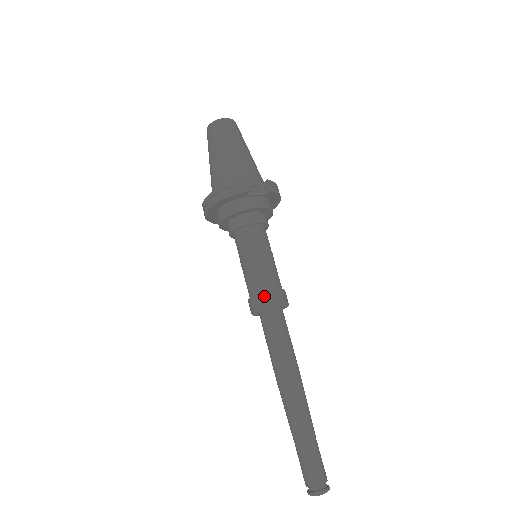
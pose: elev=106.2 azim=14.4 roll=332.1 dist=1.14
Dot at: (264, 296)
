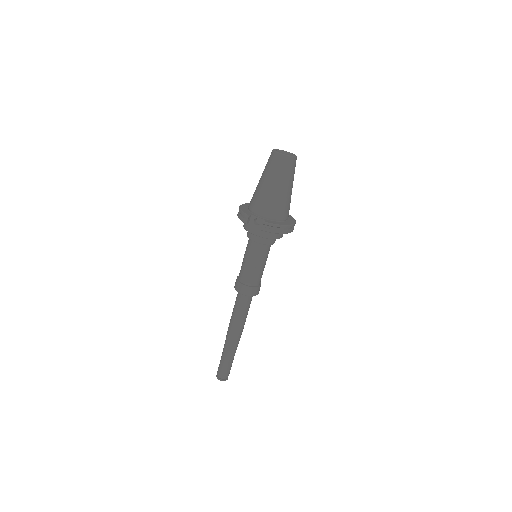
Dot at: (237, 283)
